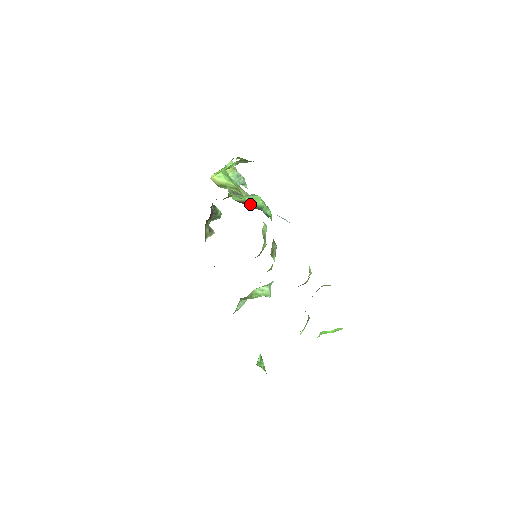
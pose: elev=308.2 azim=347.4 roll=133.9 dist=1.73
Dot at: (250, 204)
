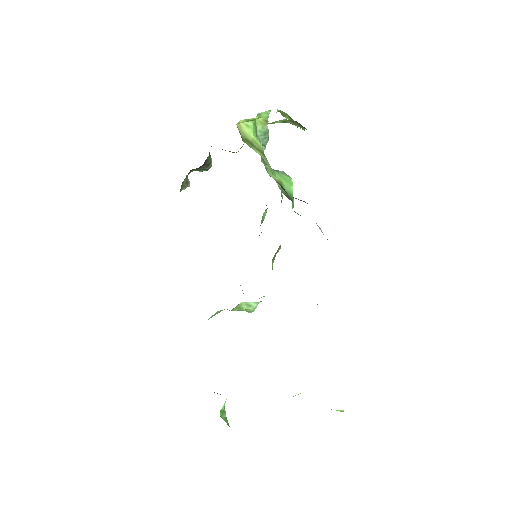
Dot at: (280, 186)
